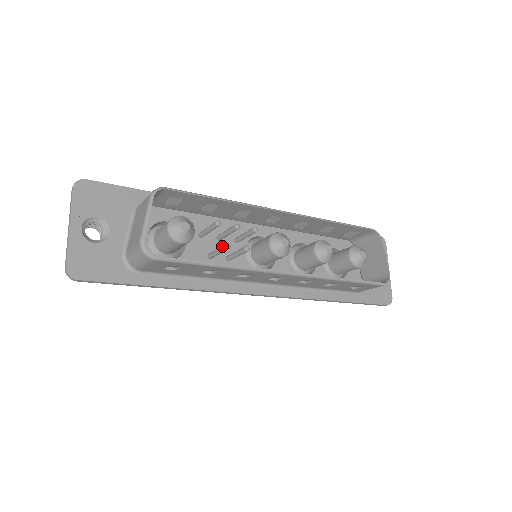
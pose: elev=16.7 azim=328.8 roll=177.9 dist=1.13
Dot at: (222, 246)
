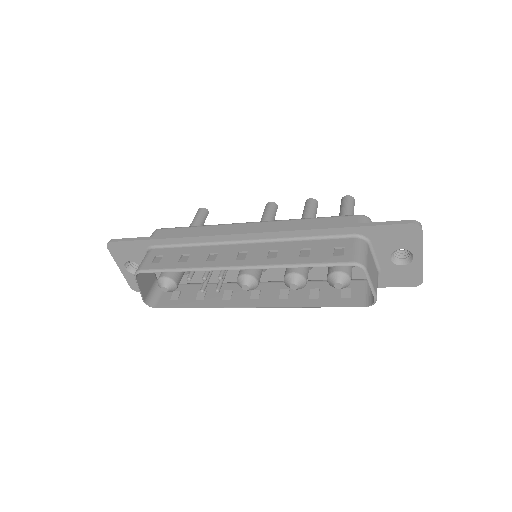
Dot at: (201, 287)
